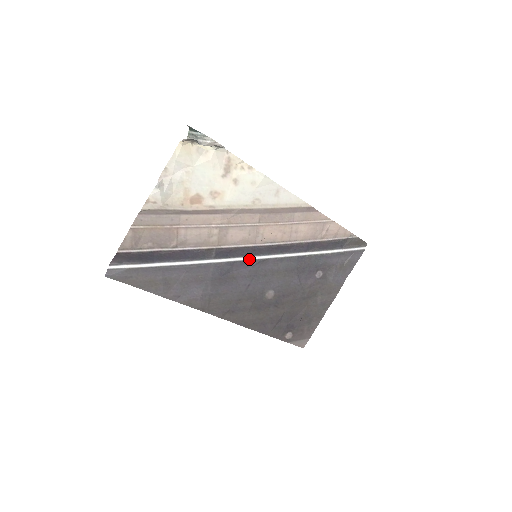
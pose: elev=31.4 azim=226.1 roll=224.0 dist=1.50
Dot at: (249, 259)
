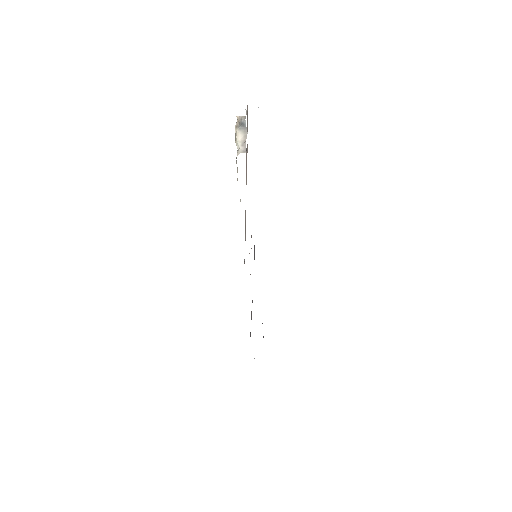
Dot at: occluded
